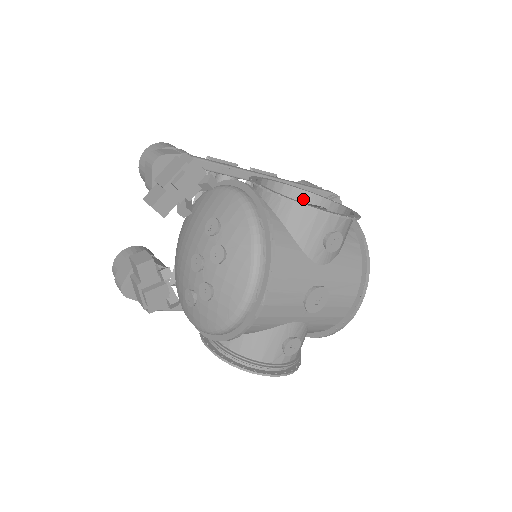
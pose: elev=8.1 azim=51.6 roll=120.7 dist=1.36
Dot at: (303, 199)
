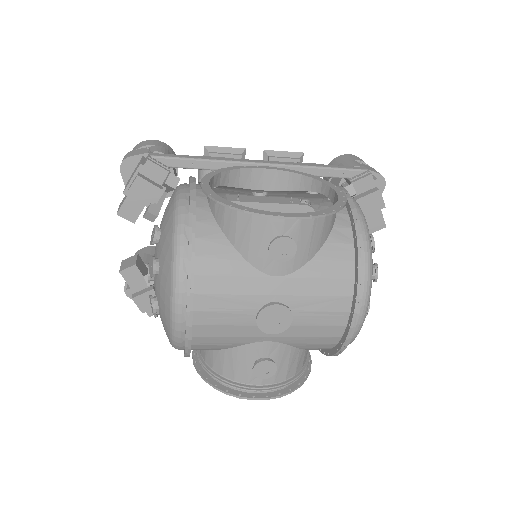
Dot at: (303, 186)
